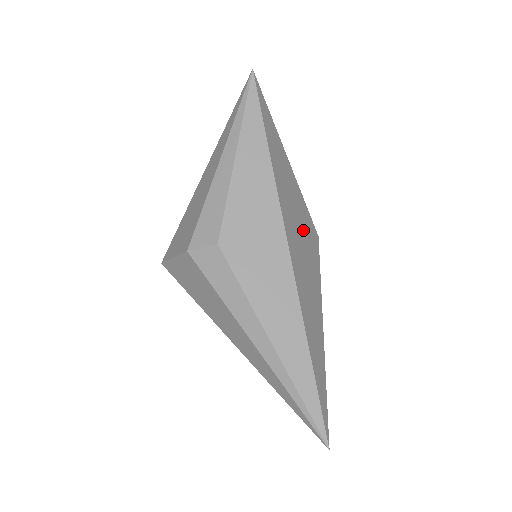
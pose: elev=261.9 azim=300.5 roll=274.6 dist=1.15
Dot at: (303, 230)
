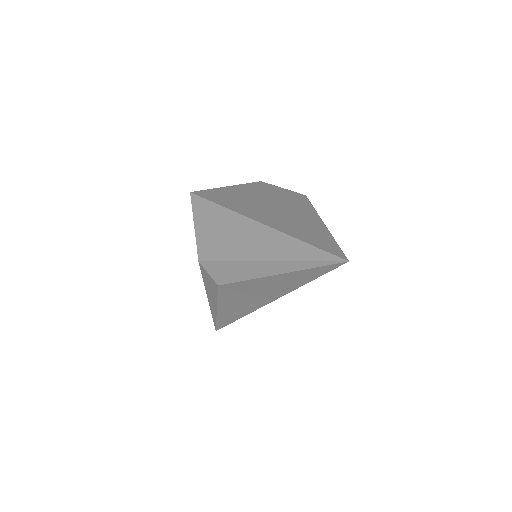
Dot at: occluded
